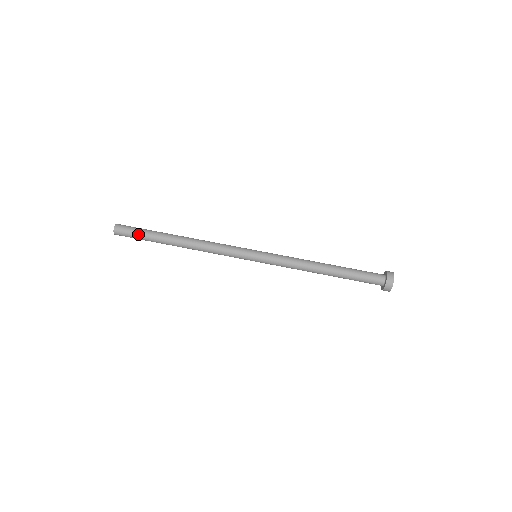
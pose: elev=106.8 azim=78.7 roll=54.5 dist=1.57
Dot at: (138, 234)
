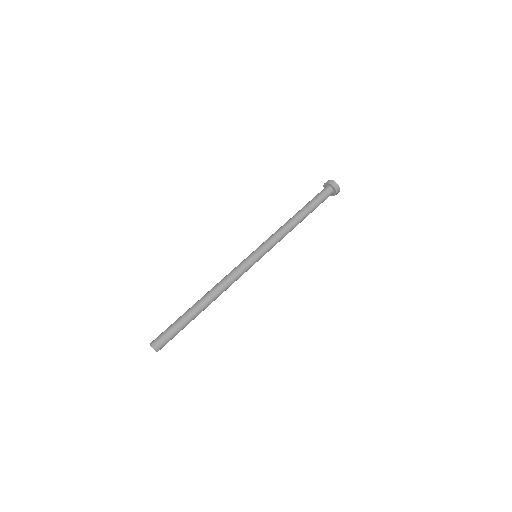
Dot at: (175, 332)
